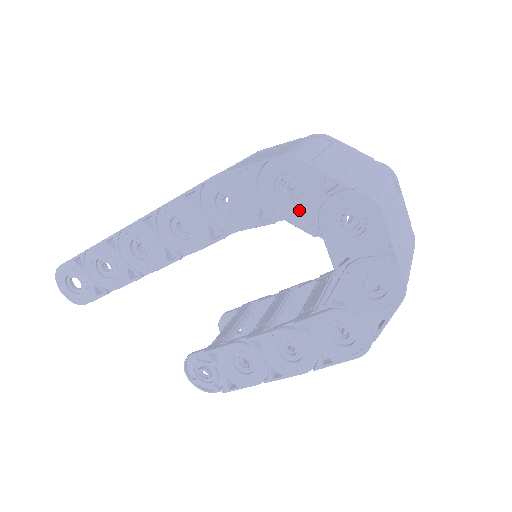
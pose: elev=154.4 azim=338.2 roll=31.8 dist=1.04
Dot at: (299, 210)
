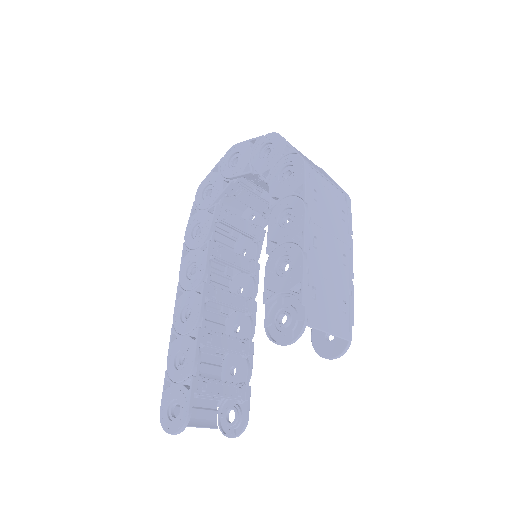
Dot at: (217, 188)
